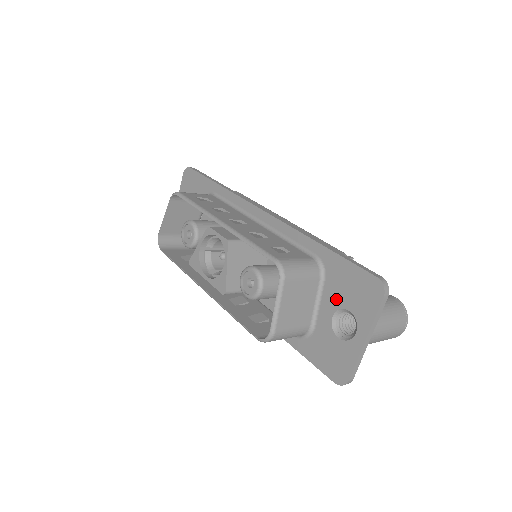
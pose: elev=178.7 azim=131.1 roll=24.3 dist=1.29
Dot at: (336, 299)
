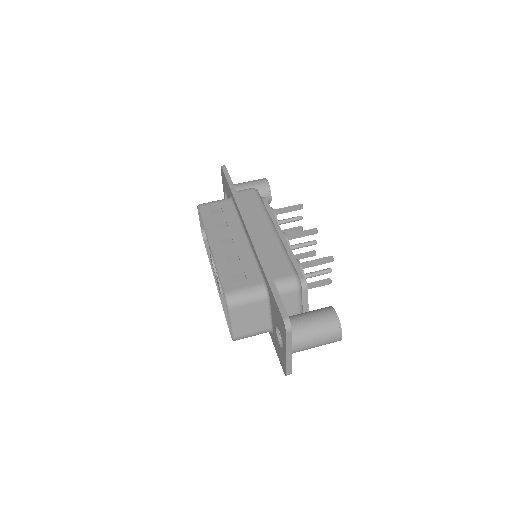
Dot at: (275, 318)
